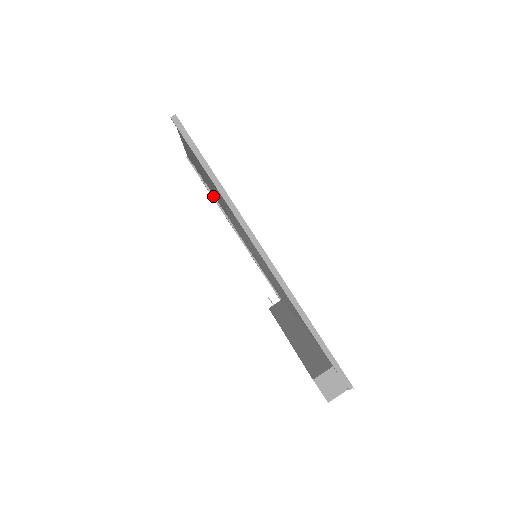
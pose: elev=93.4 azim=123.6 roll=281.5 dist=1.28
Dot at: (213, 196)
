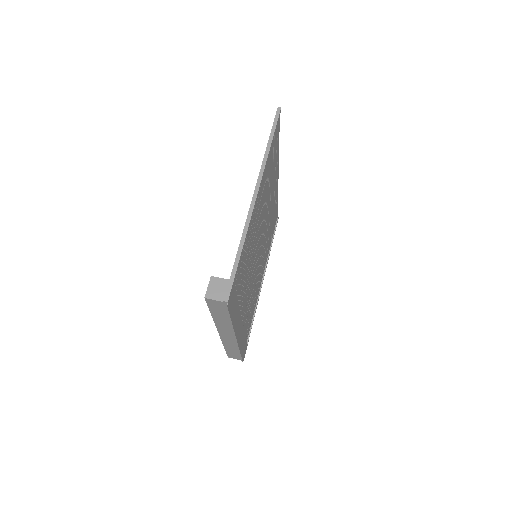
Dot at: occluded
